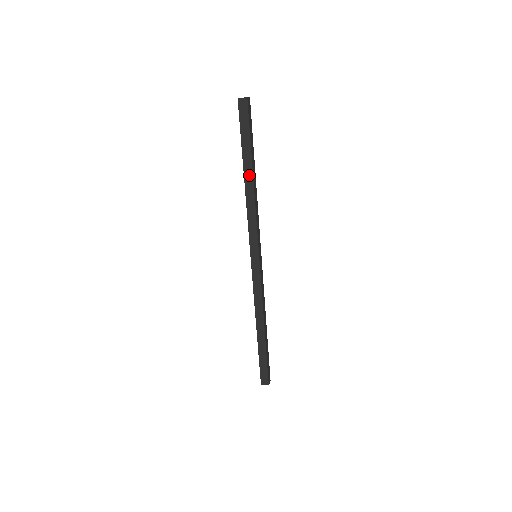
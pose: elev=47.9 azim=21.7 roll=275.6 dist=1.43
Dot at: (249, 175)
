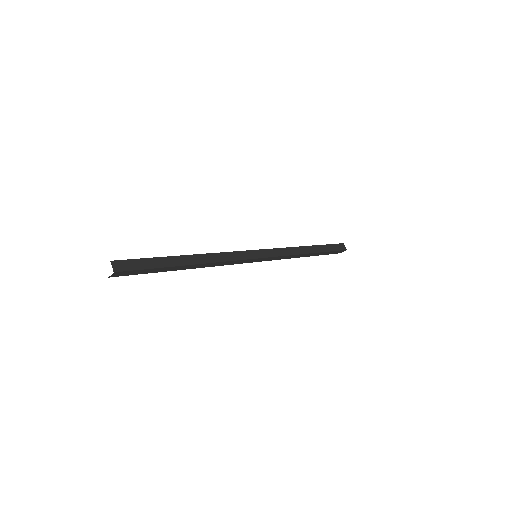
Dot at: occluded
